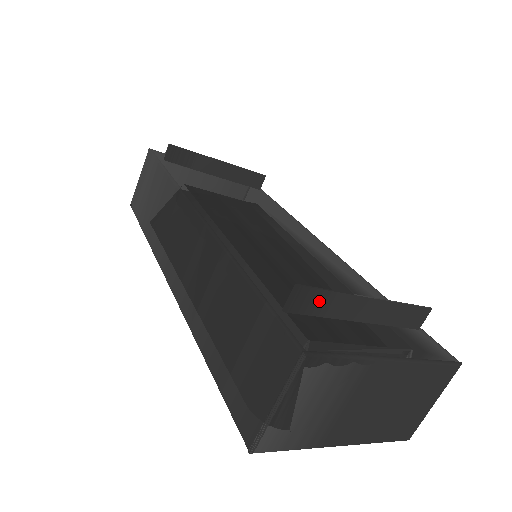
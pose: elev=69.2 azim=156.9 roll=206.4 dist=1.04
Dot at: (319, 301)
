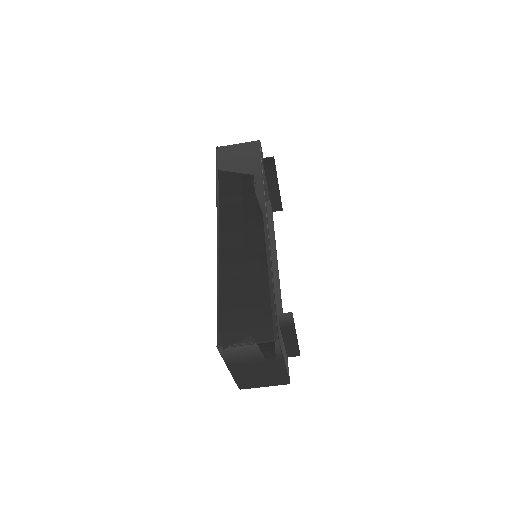
Dot at: (288, 322)
